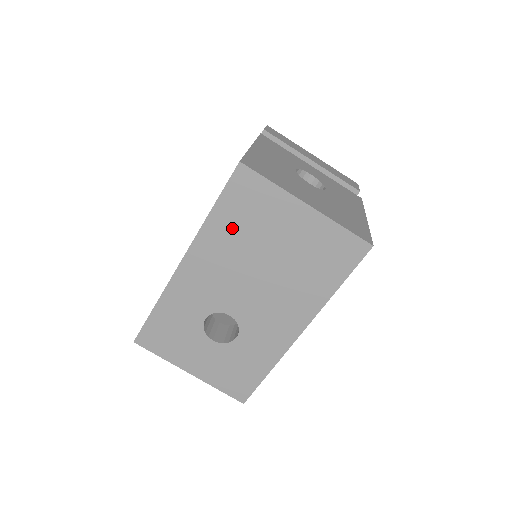
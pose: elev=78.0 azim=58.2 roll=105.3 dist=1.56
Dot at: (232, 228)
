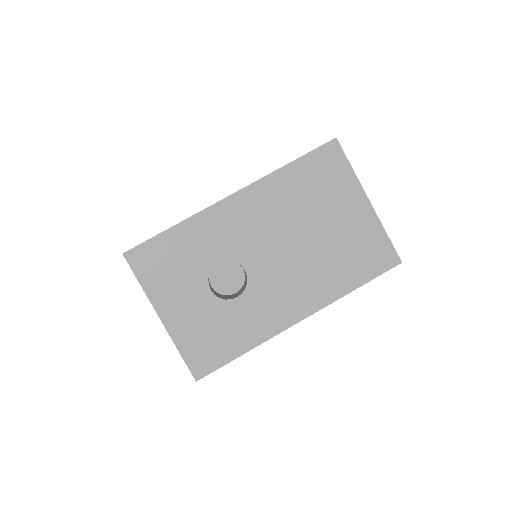
Dot at: (298, 188)
